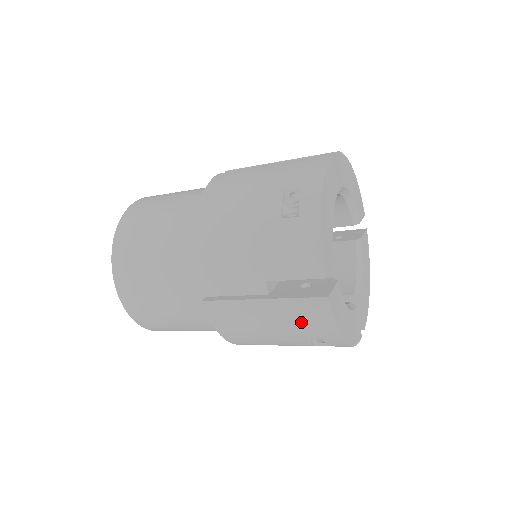
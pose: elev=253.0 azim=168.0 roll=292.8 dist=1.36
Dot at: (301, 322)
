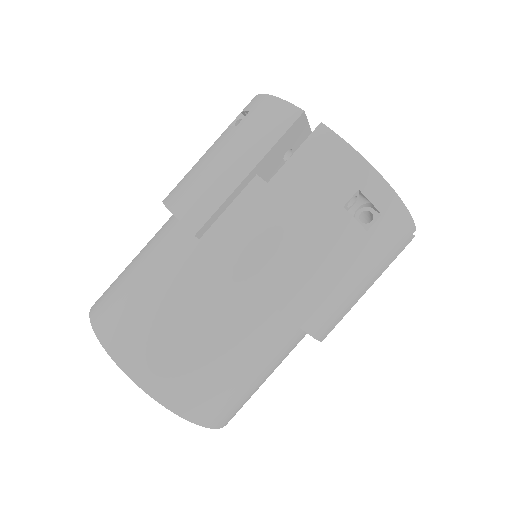
Dot at: (321, 177)
